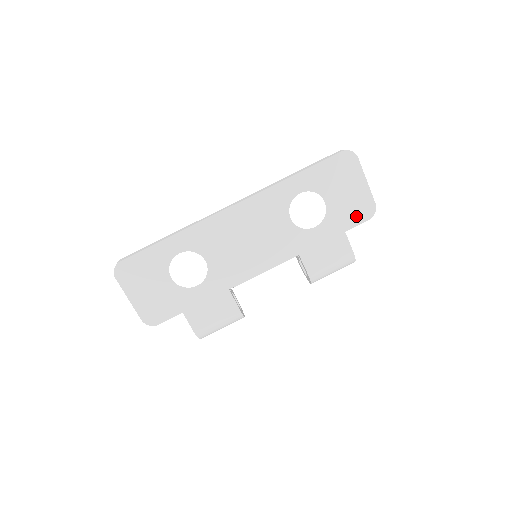
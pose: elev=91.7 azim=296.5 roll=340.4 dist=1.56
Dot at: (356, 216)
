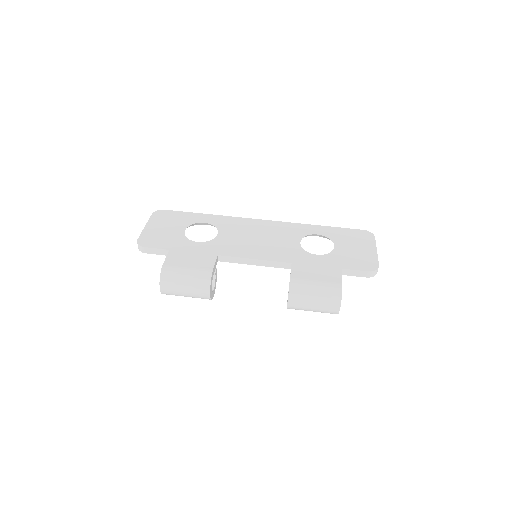
Dot at: (357, 264)
